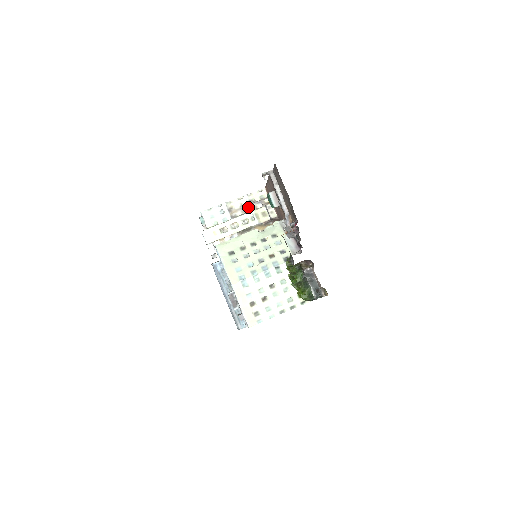
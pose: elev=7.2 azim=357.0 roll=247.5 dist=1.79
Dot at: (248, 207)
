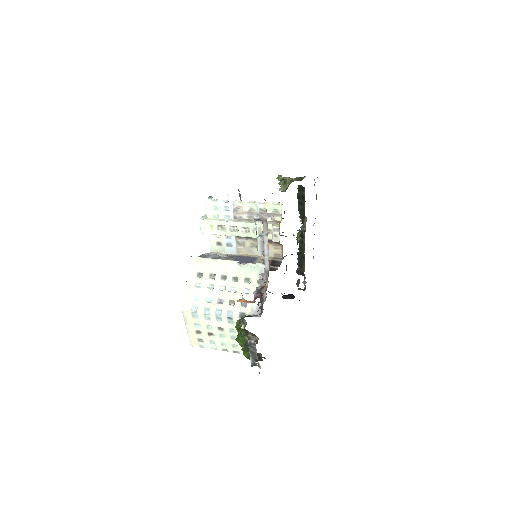
Dot at: (256, 215)
